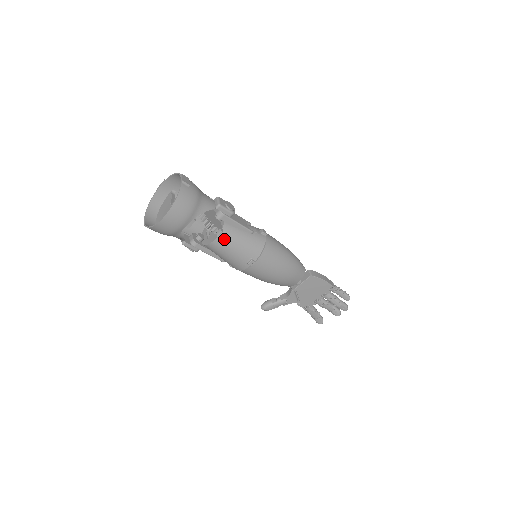
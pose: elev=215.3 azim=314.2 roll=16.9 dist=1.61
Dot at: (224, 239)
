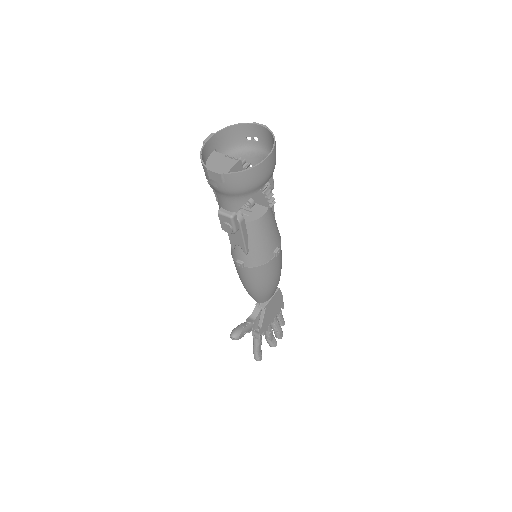
Dot at: (270, 215)
